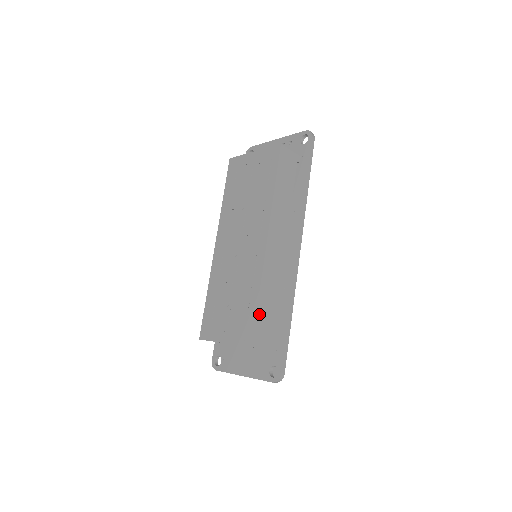
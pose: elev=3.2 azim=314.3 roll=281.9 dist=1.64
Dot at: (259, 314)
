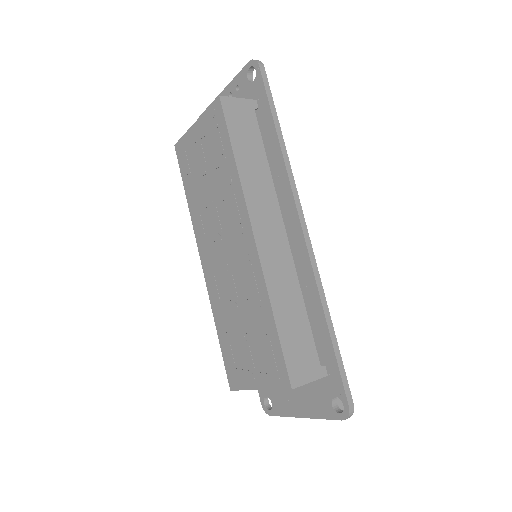
Dot at: (284, 340)
